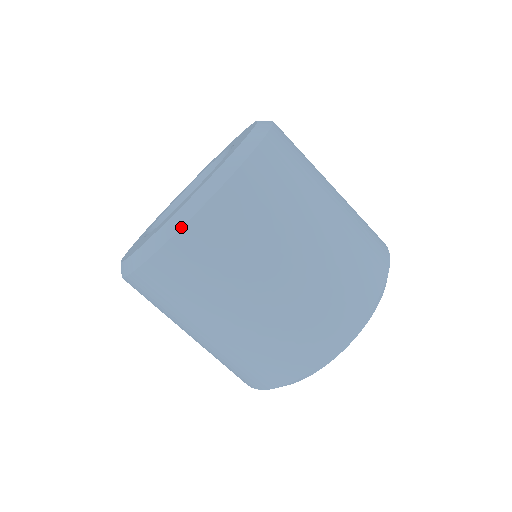
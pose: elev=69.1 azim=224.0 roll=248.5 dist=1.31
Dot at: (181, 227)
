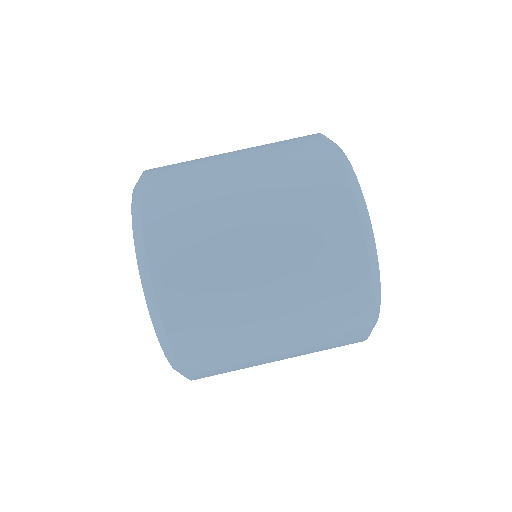
Dot at: (176, 361)
